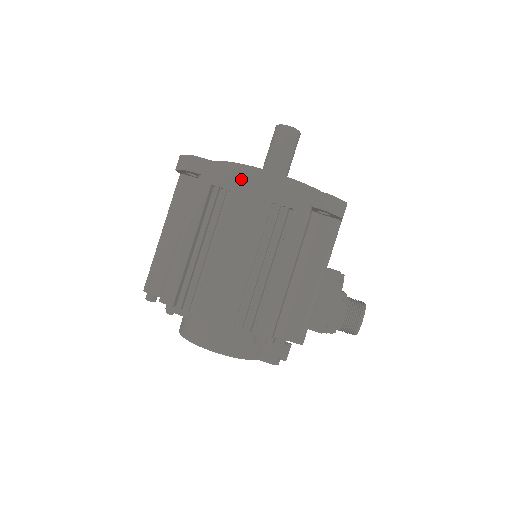
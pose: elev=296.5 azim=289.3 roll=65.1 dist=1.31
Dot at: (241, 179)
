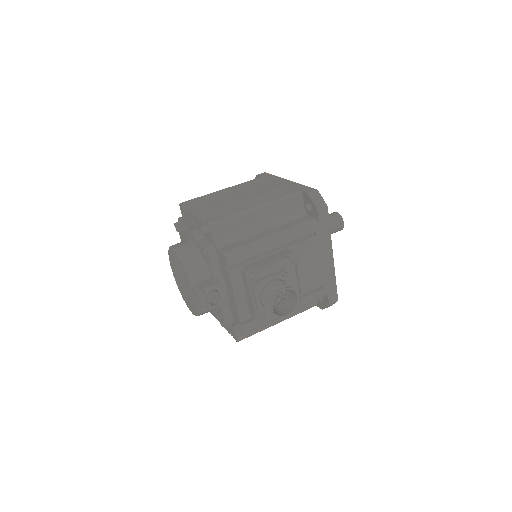
Dot at: (278, 180)
